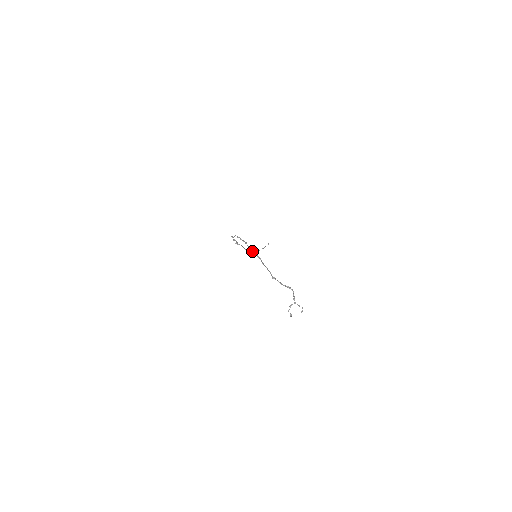
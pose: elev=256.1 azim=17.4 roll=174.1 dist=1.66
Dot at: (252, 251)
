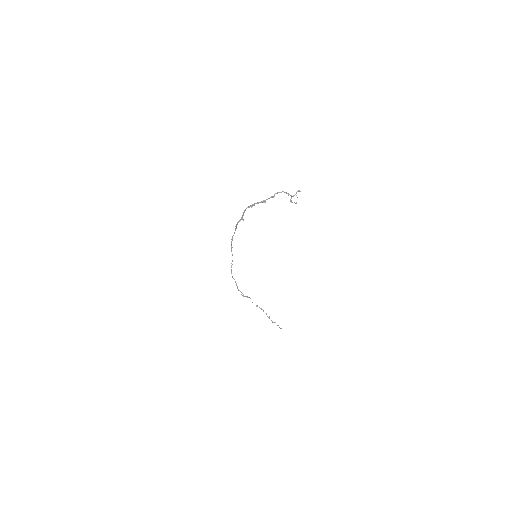
Dot at: (242, 219)
